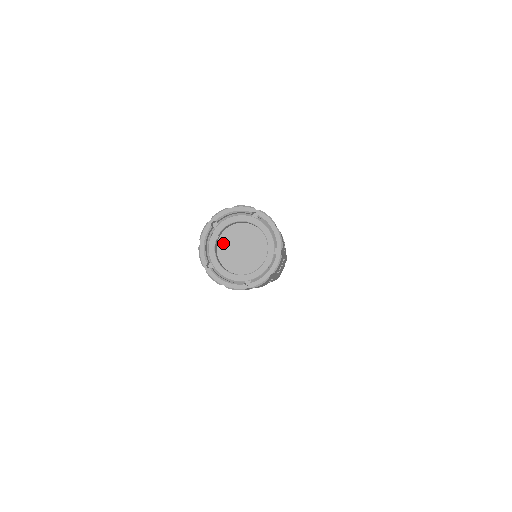
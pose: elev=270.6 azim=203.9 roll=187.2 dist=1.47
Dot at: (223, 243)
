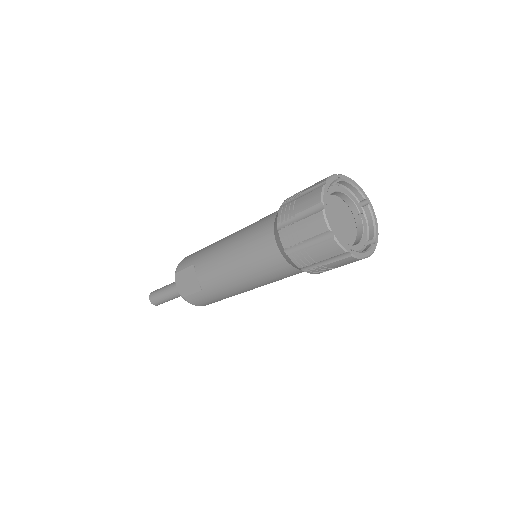
Dot at: occluded
